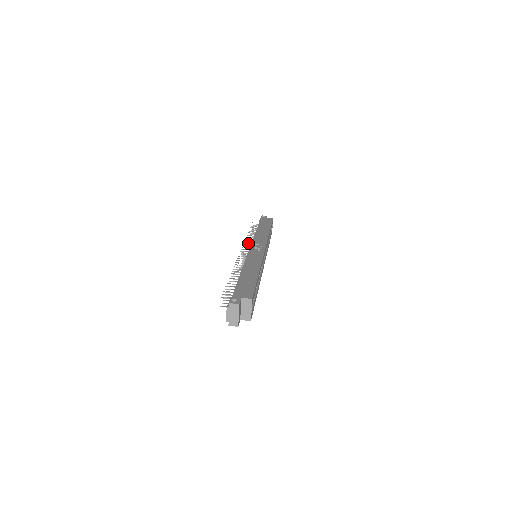
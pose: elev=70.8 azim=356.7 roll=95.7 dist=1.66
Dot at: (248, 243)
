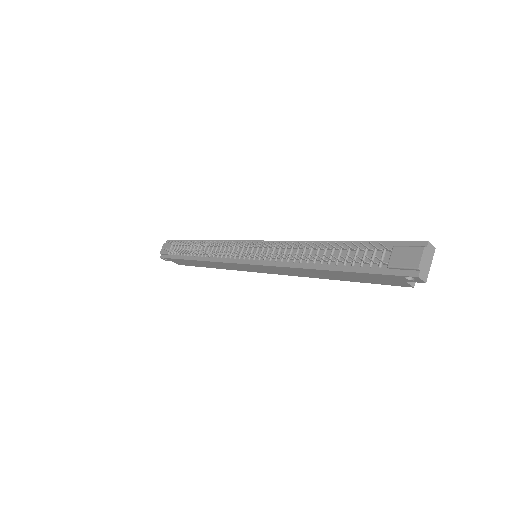
Dot at: (224, 244)
